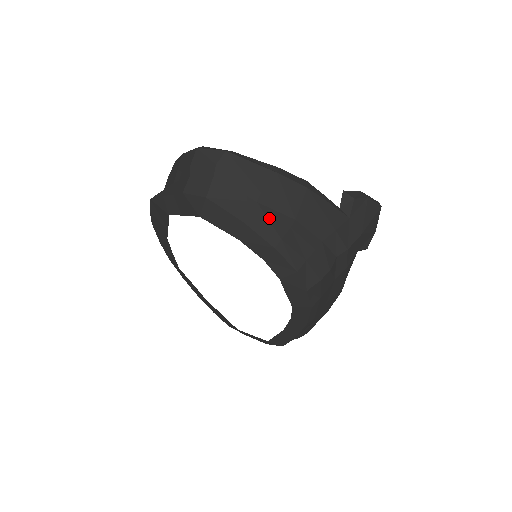
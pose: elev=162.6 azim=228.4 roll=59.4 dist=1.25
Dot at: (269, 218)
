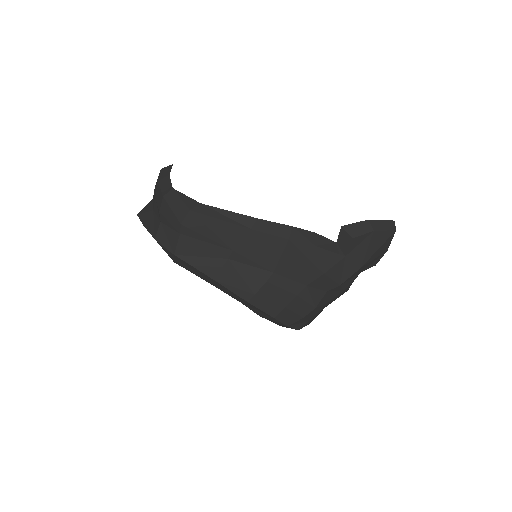
Dot at: (242, 274)
